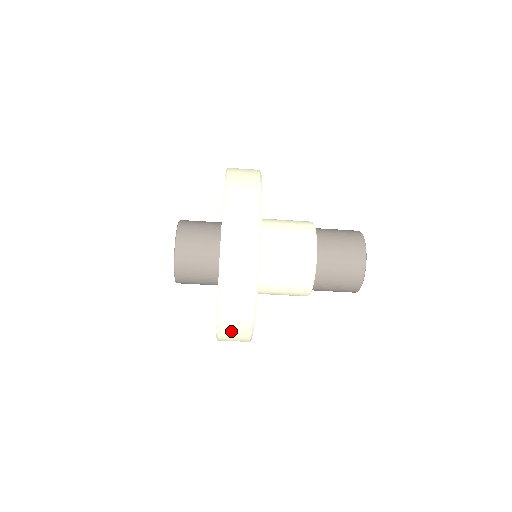
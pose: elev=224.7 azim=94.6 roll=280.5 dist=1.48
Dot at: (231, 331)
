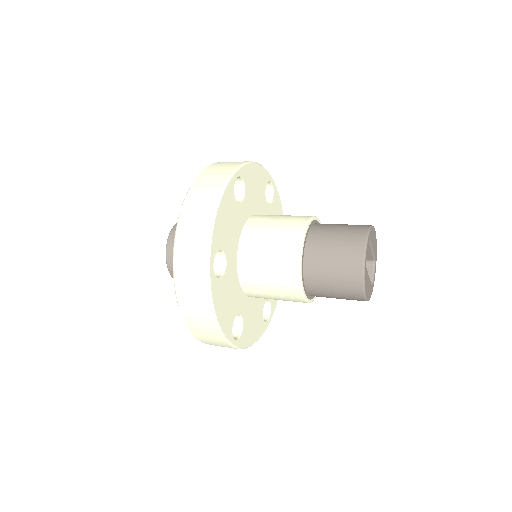
Dot at: occluded
